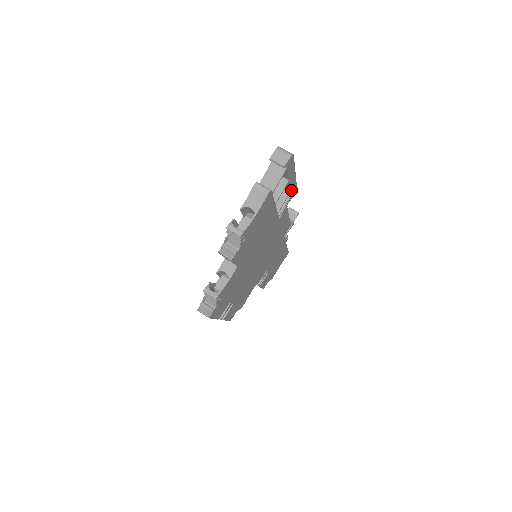
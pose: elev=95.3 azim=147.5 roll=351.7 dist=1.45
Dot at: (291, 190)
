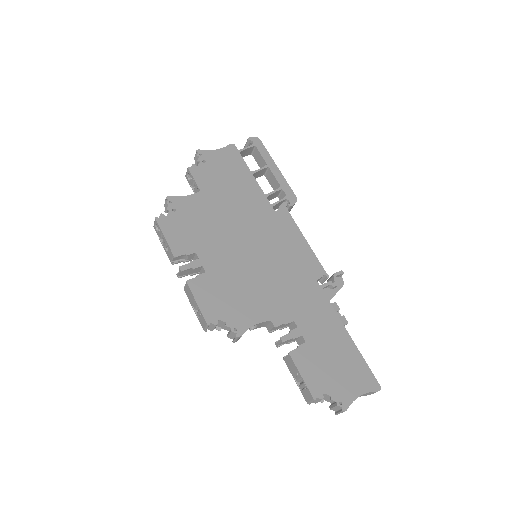
Dot at: (283, 188)
